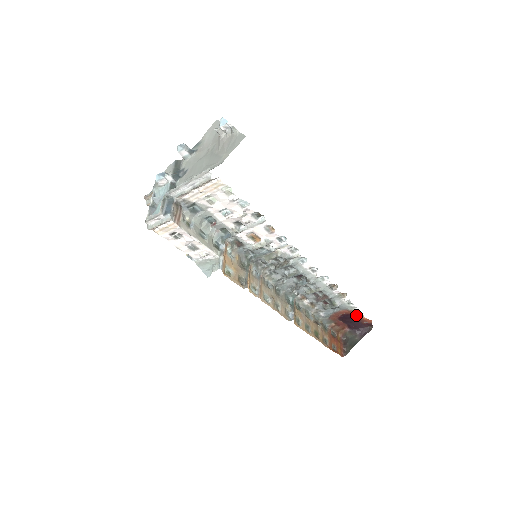
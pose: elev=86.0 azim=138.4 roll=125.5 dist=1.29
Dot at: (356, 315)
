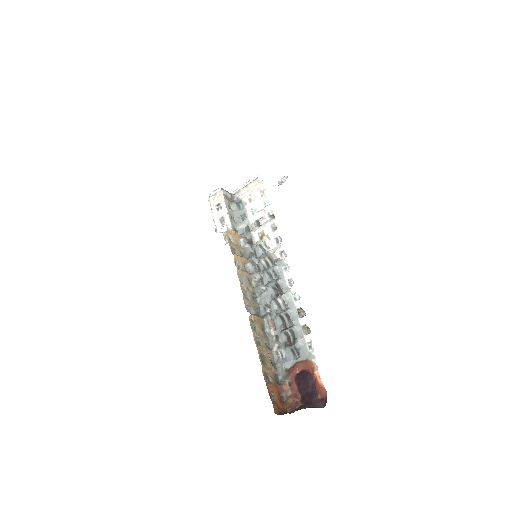
Dot at: (313, 371)
